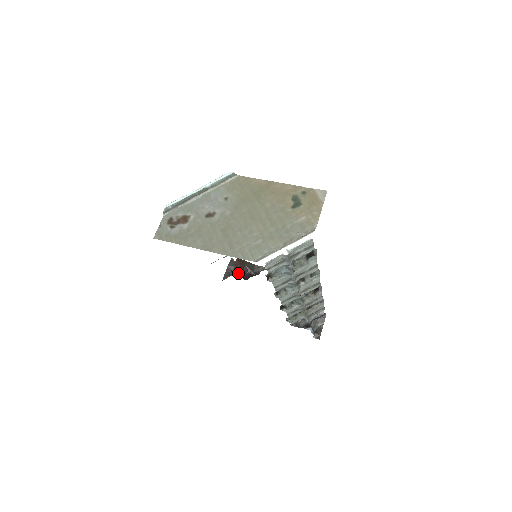
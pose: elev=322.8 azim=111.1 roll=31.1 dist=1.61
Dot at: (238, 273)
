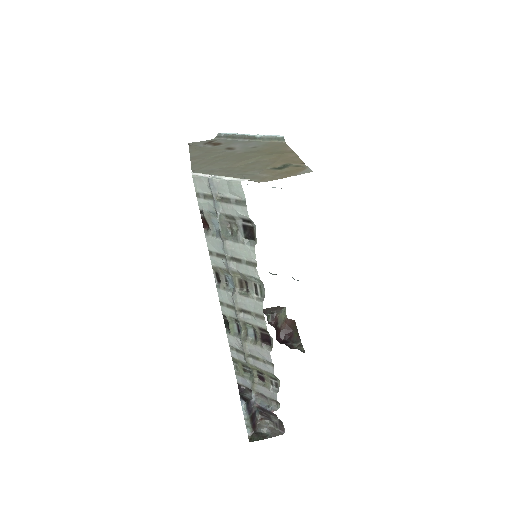
Dot at: (274, 323)
